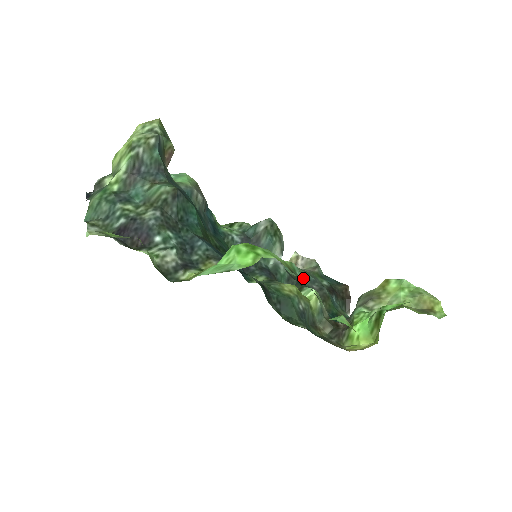
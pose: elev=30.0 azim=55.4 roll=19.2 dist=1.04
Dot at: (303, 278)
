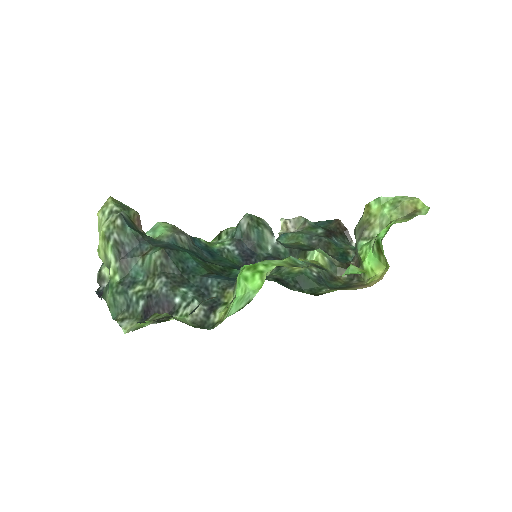
Dot at: (305, 263)
